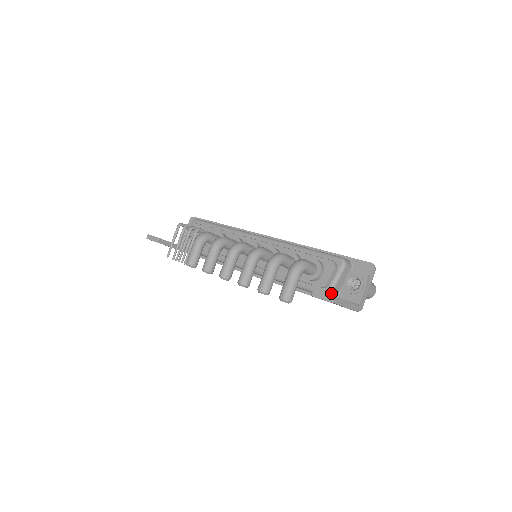
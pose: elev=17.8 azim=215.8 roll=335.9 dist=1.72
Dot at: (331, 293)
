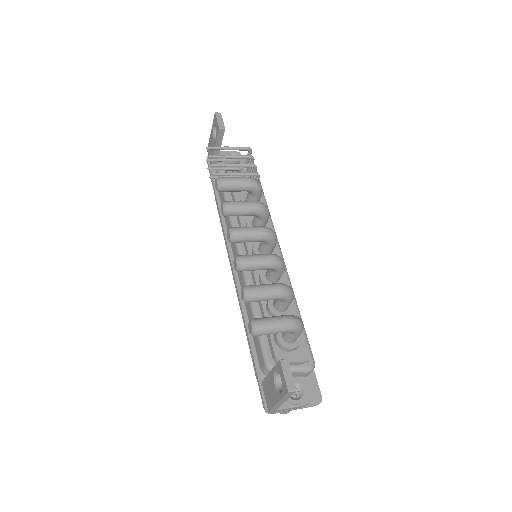
Dot at: occluded
